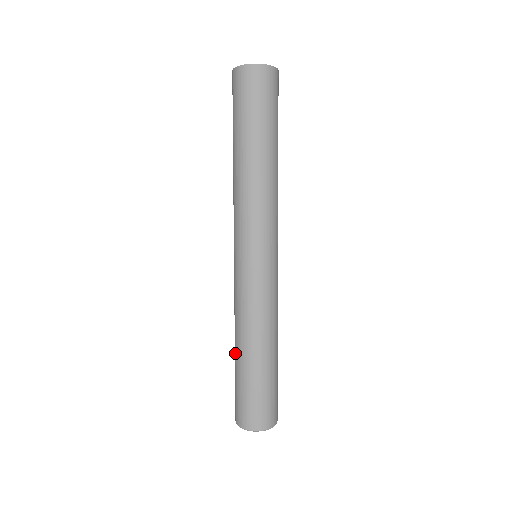
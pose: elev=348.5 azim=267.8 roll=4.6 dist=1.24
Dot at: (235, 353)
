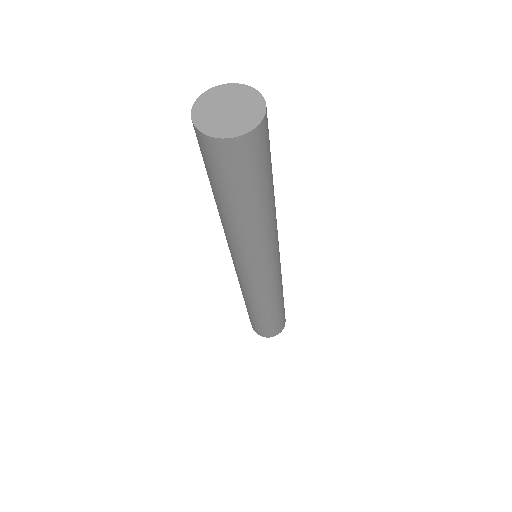
Dot at: occluded
